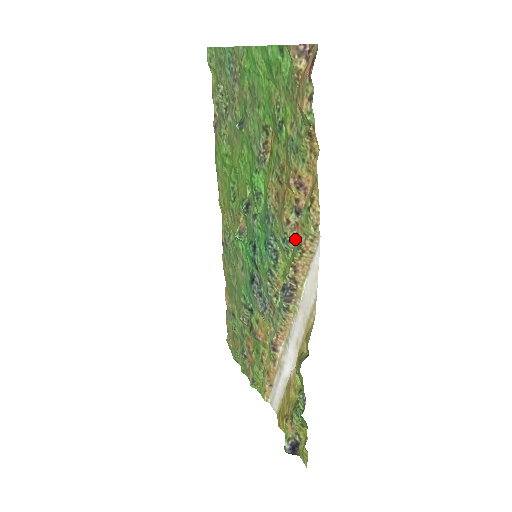
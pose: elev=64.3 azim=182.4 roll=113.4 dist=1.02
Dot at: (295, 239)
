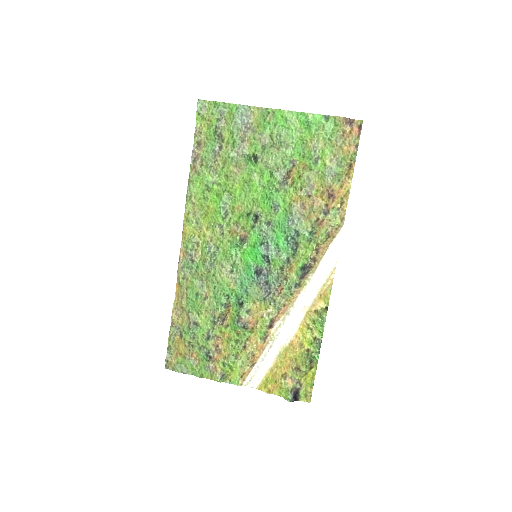
Dot at: (319, 231)
